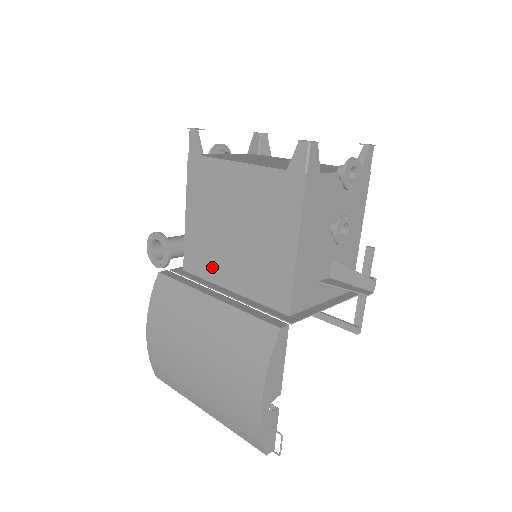
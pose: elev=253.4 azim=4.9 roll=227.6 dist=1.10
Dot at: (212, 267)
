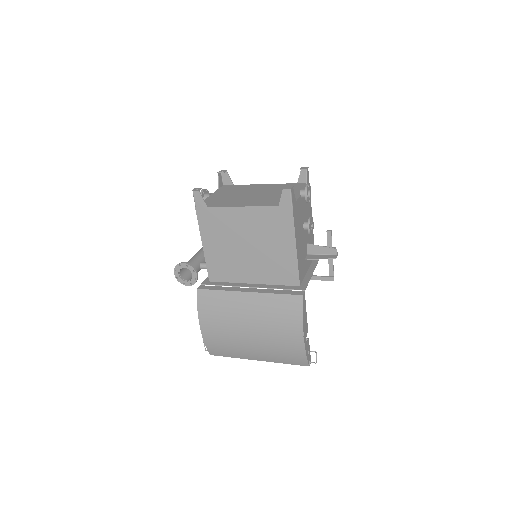
Dot at: (234, 273)
